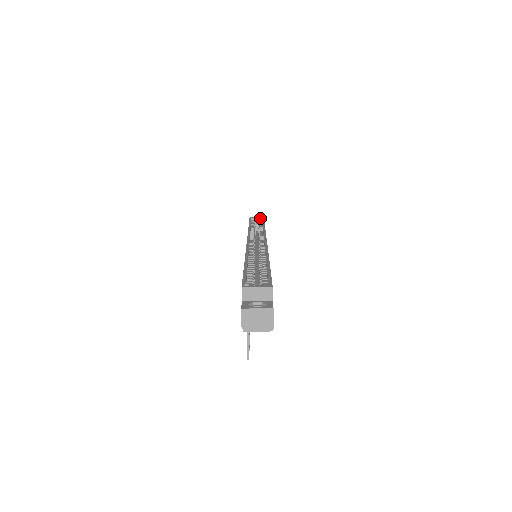
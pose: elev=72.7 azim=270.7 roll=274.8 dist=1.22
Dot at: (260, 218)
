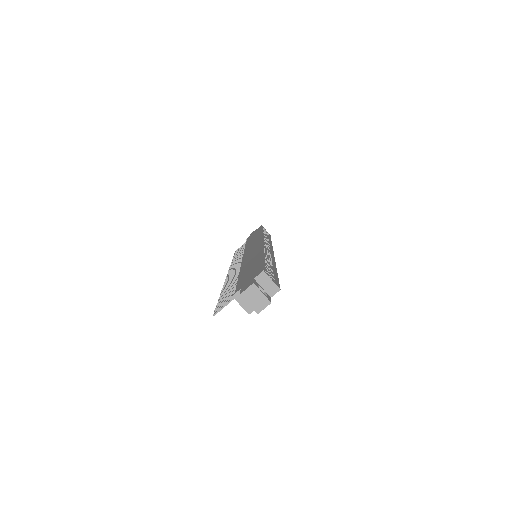
Dot at: (268, 233)
